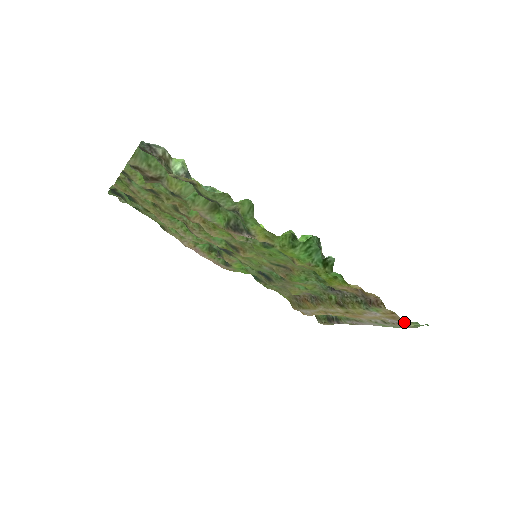
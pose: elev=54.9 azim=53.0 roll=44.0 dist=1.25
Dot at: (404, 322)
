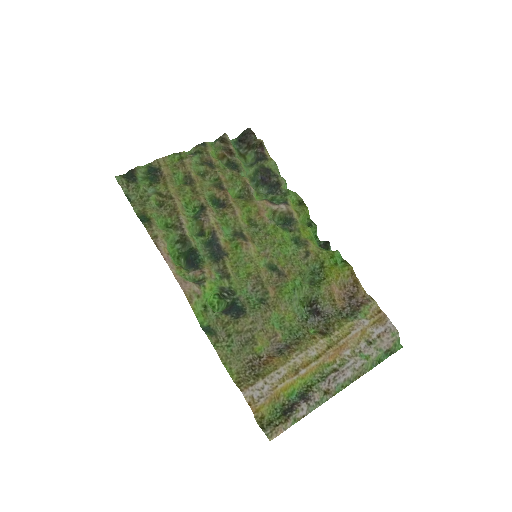
Dot at: (389, 323)
